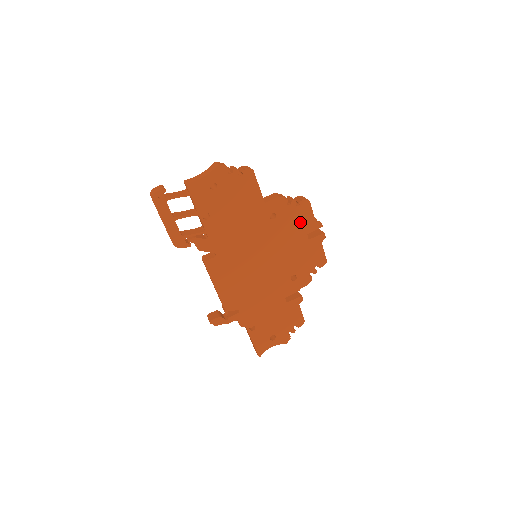
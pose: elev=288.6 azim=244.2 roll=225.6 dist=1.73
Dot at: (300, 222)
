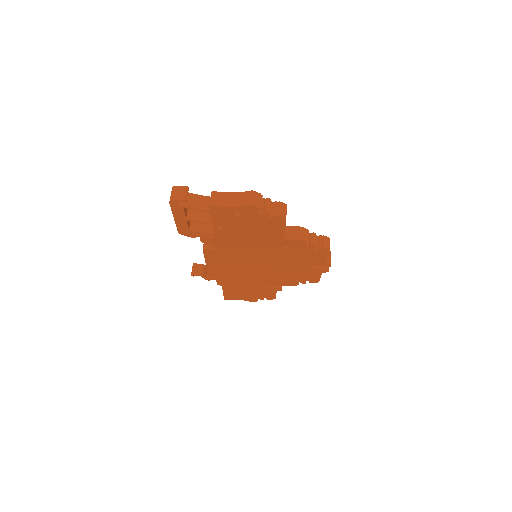
Dot at: (311, 258)
